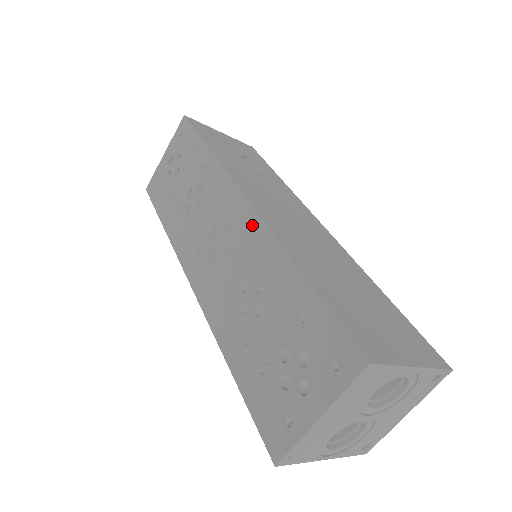
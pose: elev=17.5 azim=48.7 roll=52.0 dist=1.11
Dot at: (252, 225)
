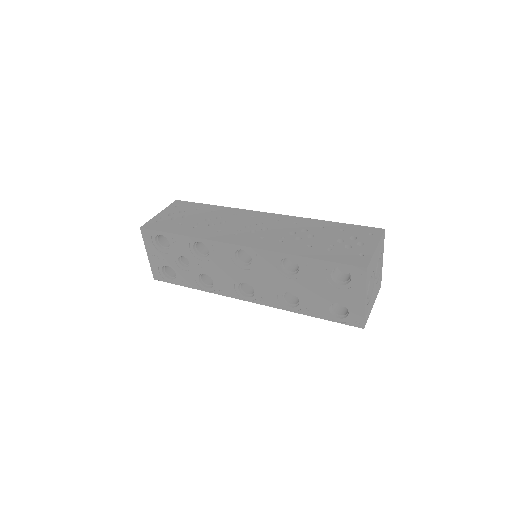
Dot at: (281, 218)
